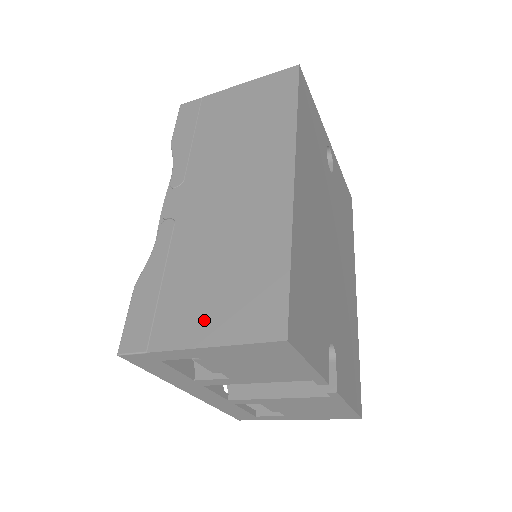
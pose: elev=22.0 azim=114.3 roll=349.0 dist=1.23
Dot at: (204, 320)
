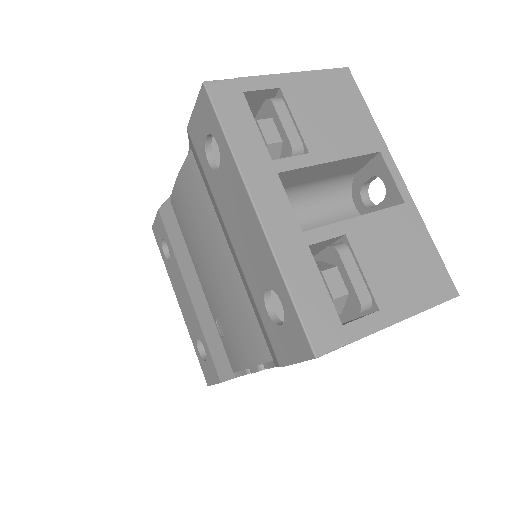
Dot at: occluded
